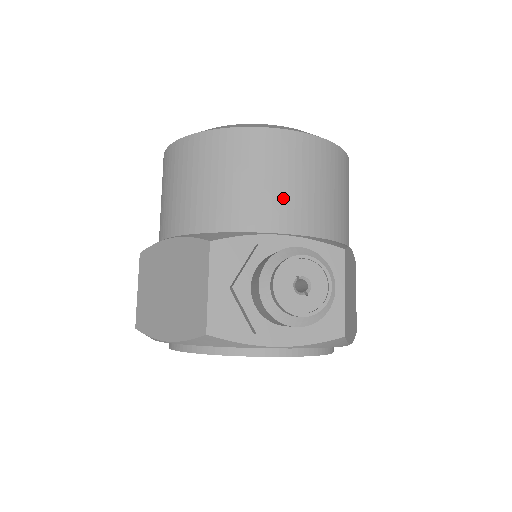
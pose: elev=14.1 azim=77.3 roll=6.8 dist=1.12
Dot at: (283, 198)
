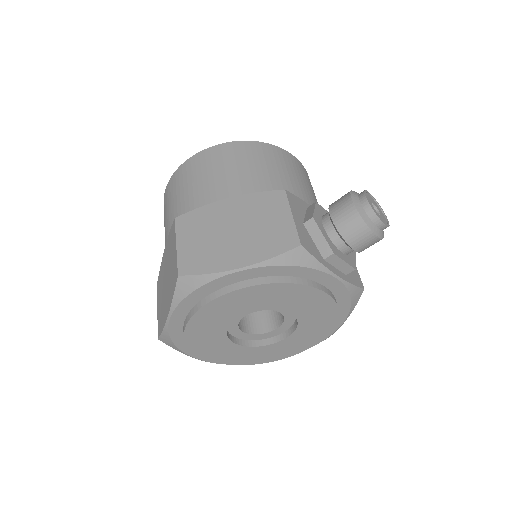
Dot at: (309, 193)
